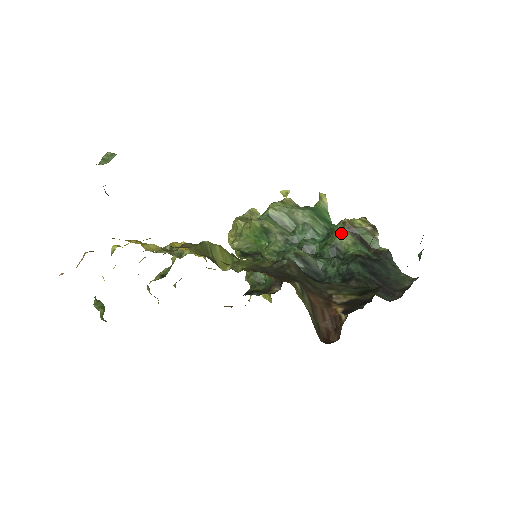
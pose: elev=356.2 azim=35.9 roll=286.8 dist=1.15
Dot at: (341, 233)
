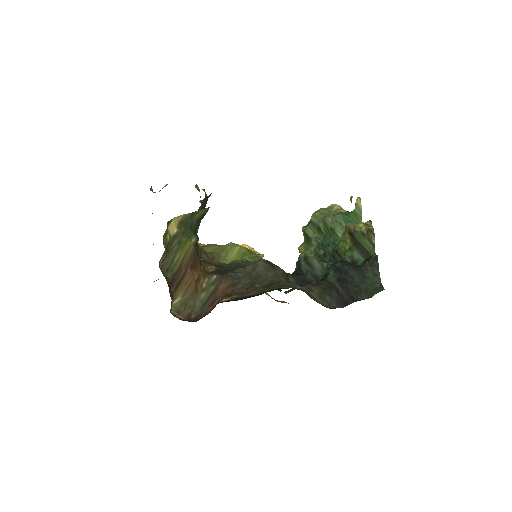
Dot at: (343, 237)
